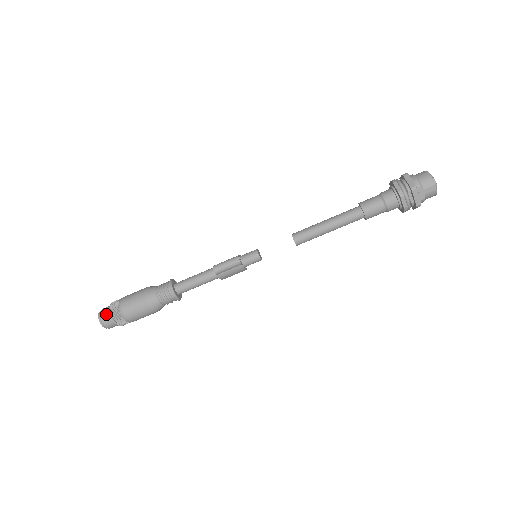
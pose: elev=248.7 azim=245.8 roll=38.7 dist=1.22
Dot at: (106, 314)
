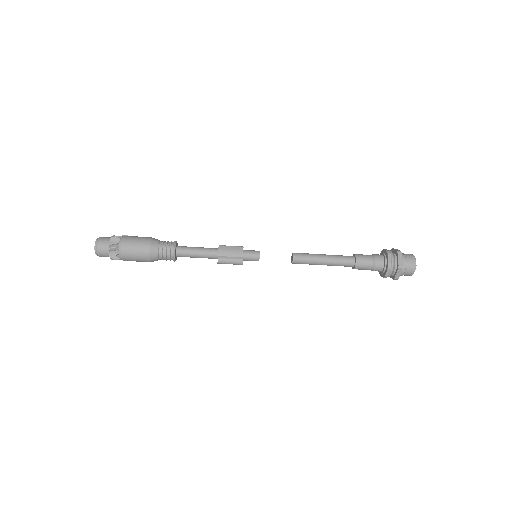
Dot at: (104, 255)
